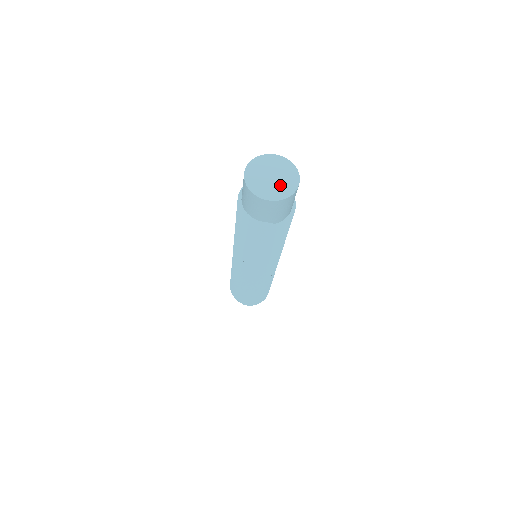
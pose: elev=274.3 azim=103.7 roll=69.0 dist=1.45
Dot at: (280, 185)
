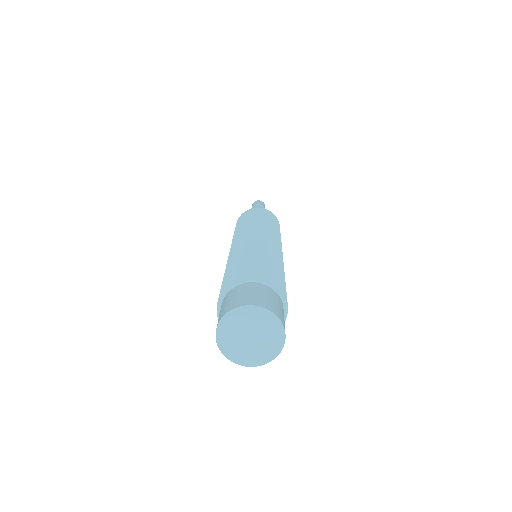
Dot at: (263, 345)
